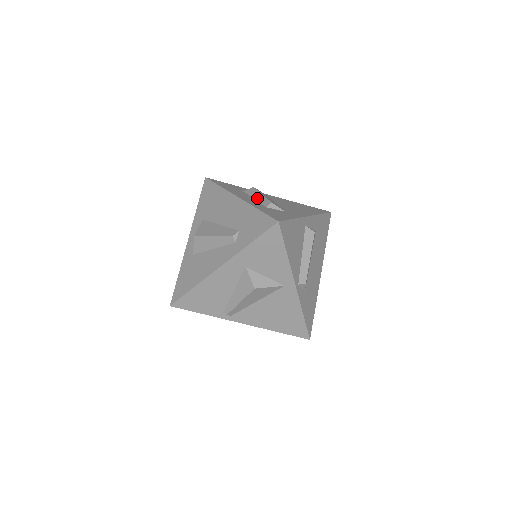
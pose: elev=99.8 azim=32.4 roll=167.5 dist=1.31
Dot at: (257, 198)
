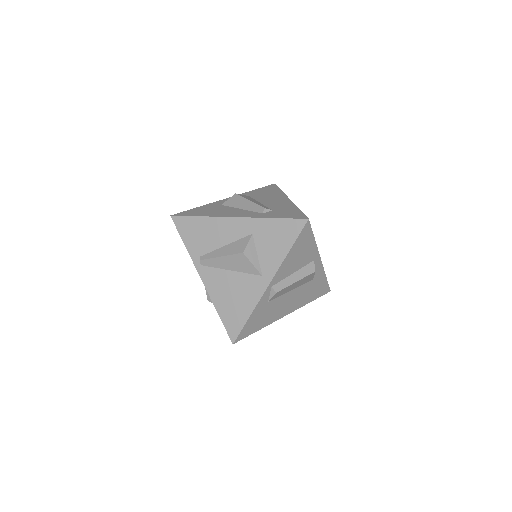
Dot at: occluded
